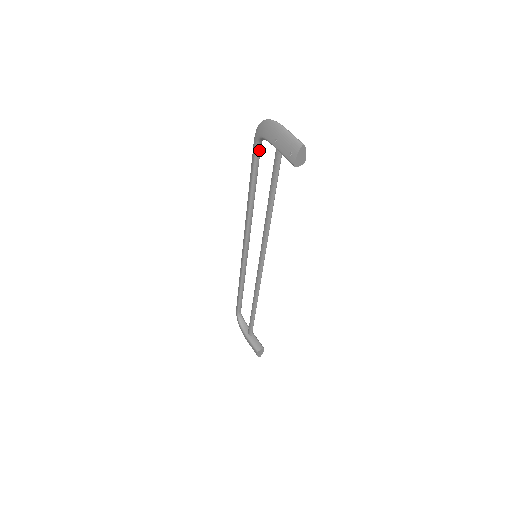
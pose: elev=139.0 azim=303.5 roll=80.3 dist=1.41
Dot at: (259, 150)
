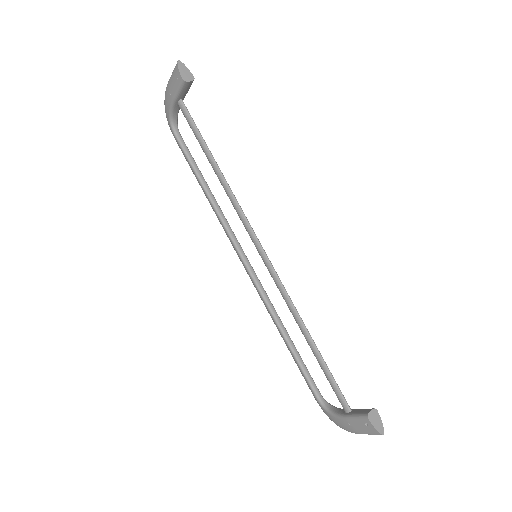
Dot at: (181, 139)
